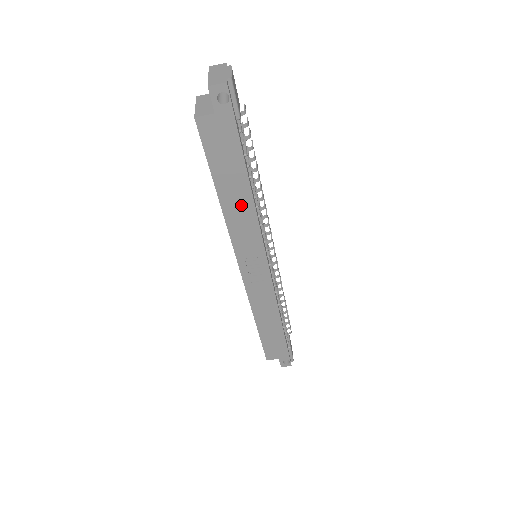
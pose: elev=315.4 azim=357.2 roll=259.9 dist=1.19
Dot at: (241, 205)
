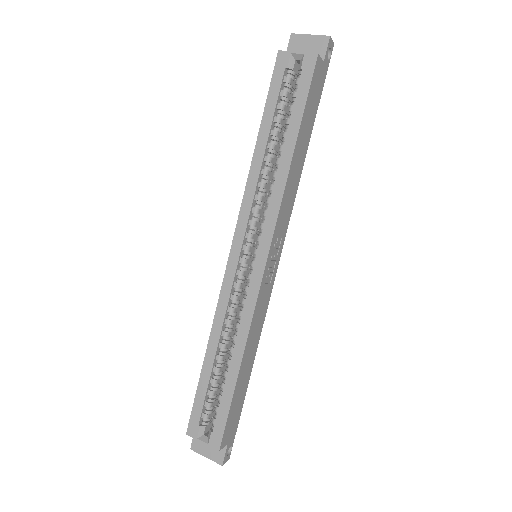
Dot at: (298, 168)
